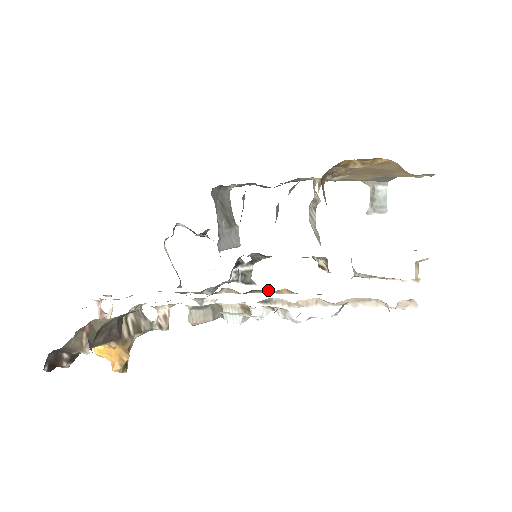
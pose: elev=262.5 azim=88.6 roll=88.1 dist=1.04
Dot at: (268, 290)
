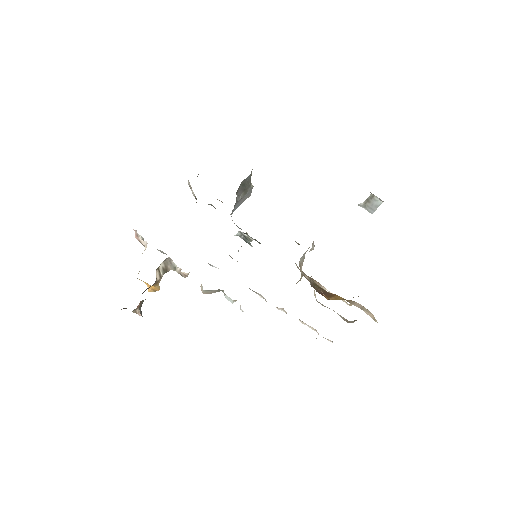
Dot at: occluded
